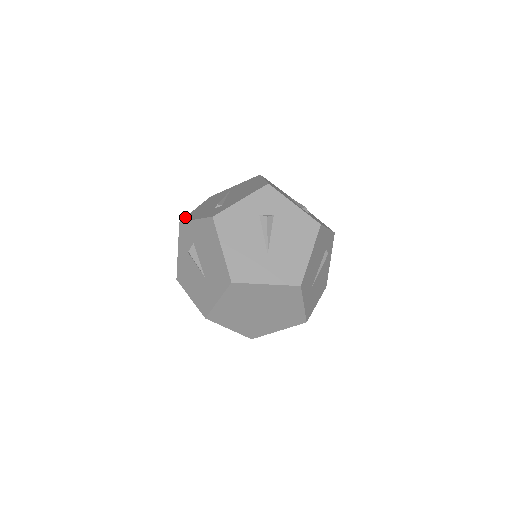
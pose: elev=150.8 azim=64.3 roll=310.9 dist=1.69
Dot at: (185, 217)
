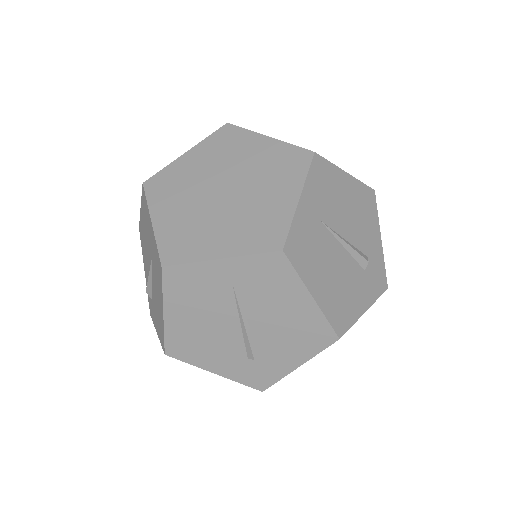
Dot at: occluded
